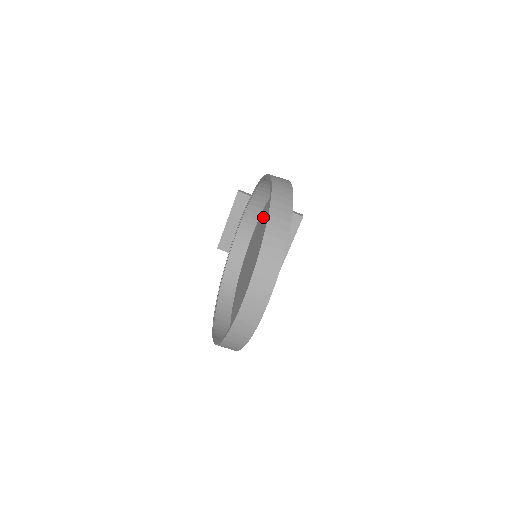
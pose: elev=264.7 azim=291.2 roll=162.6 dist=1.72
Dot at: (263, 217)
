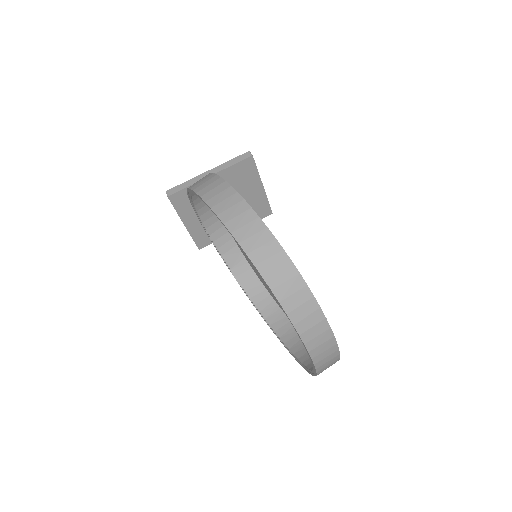
Dot at: occluded
